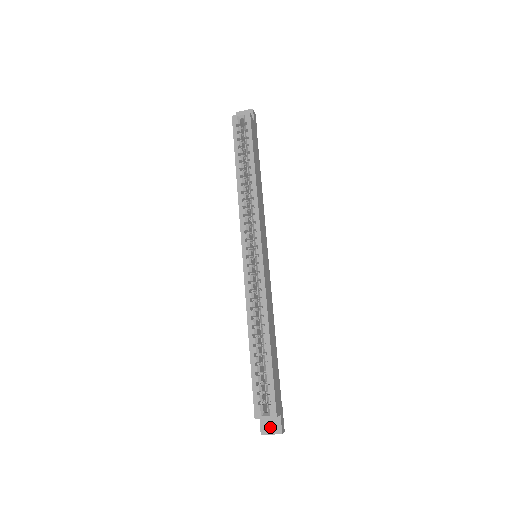
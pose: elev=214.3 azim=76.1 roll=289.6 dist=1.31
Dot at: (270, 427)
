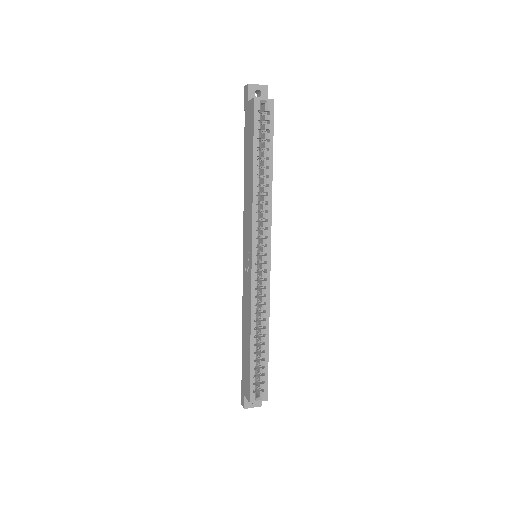
Dot at: occluded
